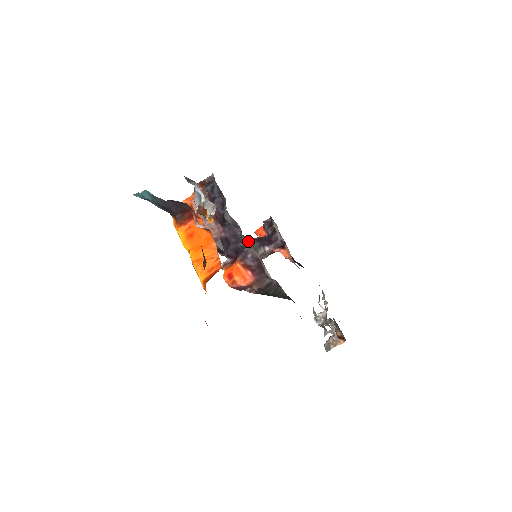
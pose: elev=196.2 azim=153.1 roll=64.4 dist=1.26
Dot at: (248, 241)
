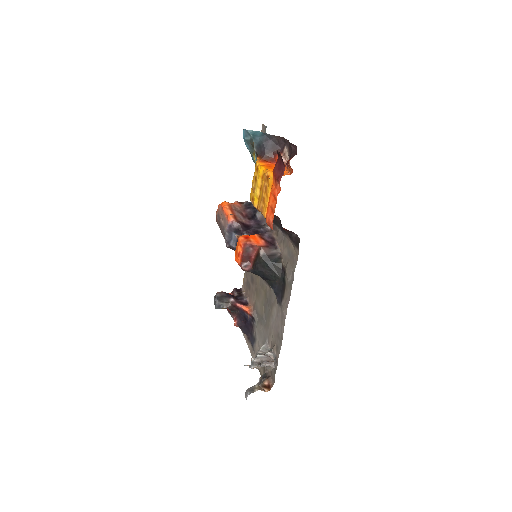
Dot at: (268, 229)
